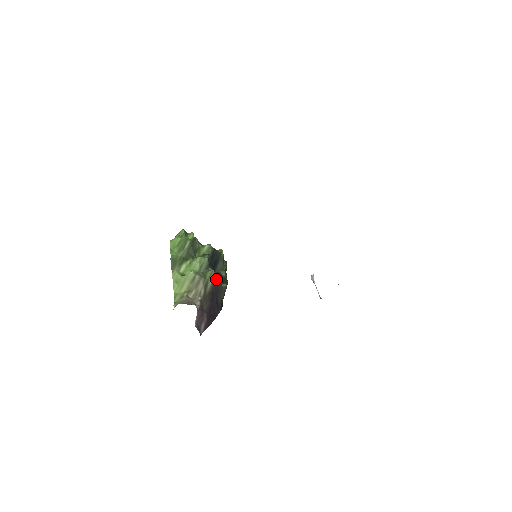
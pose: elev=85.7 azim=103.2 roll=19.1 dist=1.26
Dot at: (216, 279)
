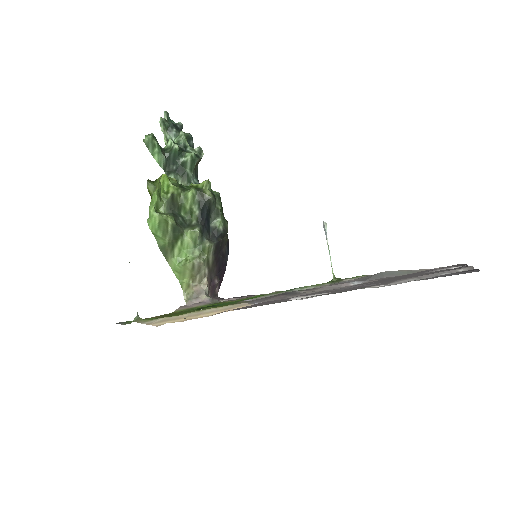
Dot at: (215, 245)
